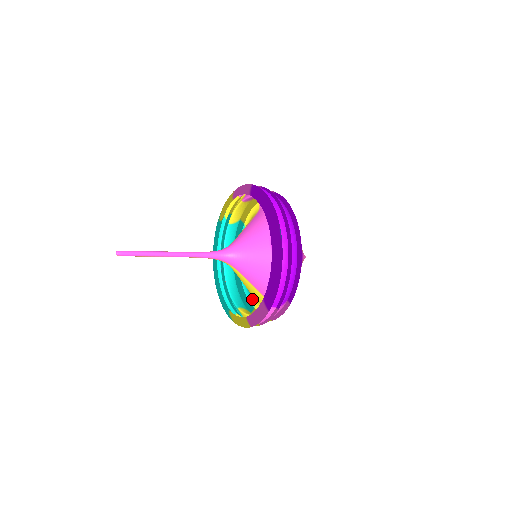
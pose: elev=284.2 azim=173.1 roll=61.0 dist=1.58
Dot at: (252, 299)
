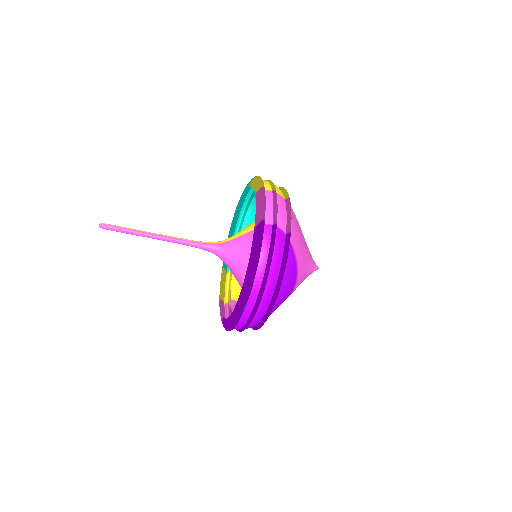
Dot at: occluded
